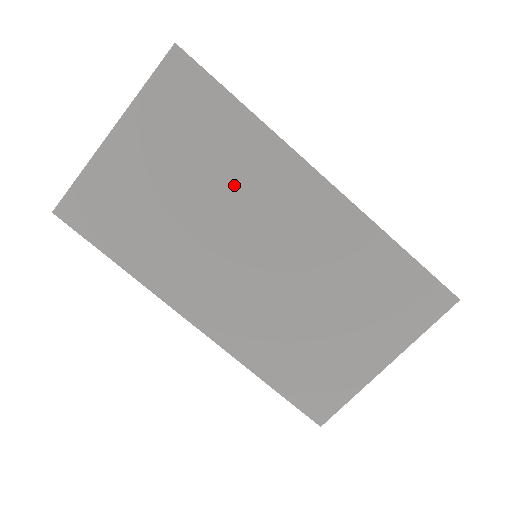
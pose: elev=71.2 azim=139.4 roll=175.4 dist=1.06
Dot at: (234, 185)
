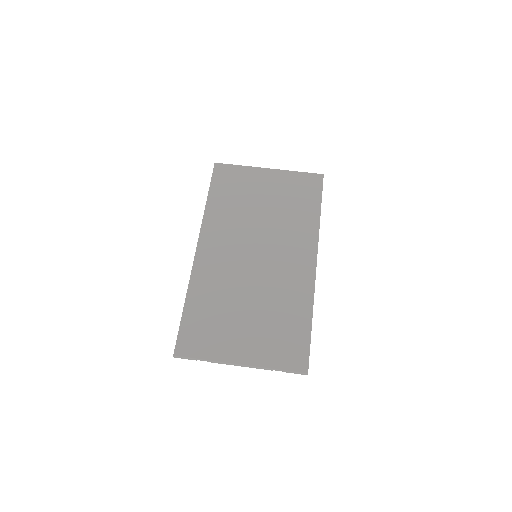
Dot at: (284, 227)
